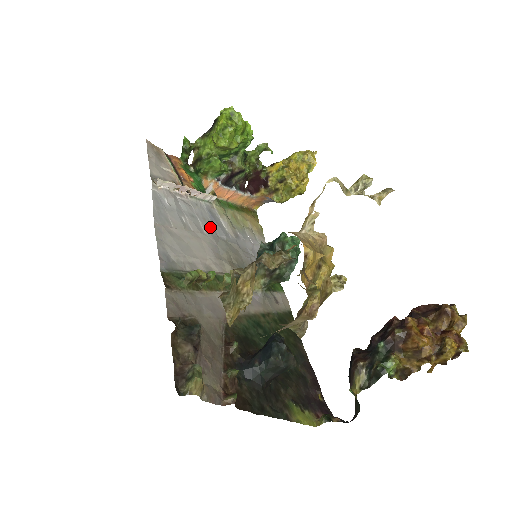
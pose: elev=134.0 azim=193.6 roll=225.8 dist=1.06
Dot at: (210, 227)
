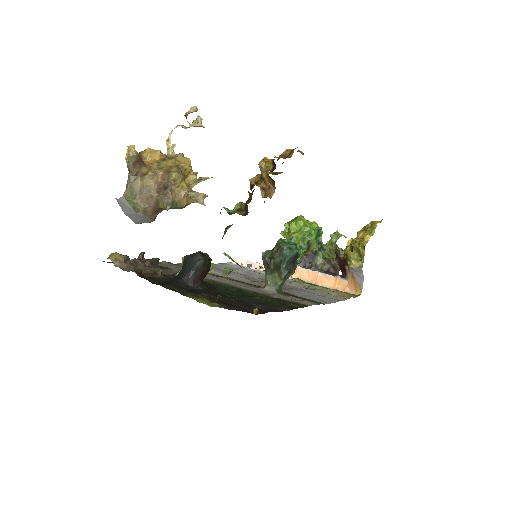
Dot at: occluded
